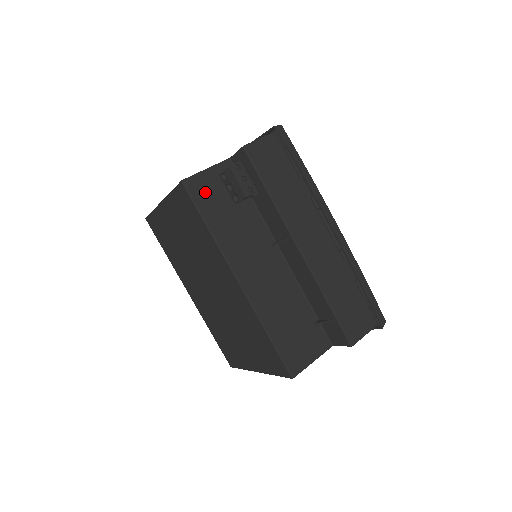
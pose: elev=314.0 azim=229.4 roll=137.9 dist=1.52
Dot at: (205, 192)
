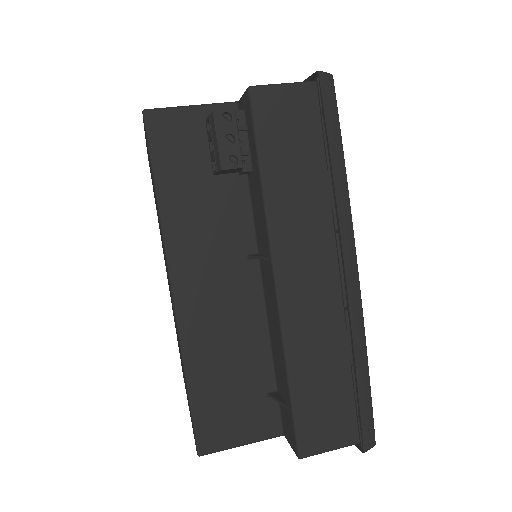
Dot at: (174, 140)
